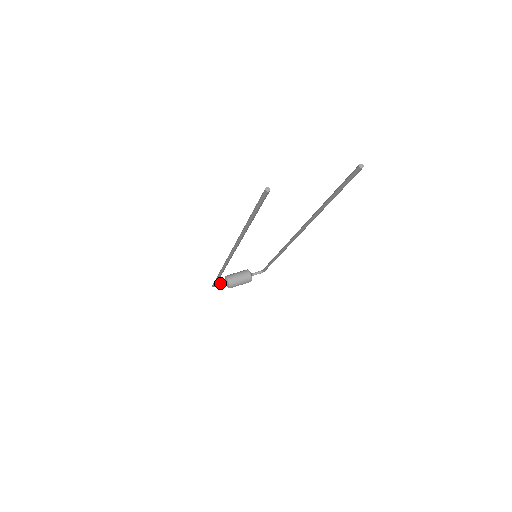
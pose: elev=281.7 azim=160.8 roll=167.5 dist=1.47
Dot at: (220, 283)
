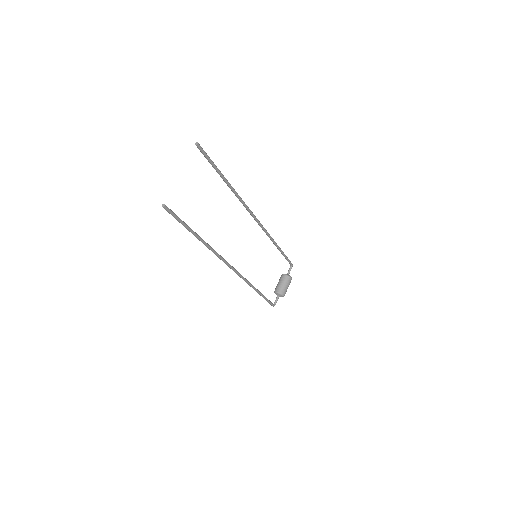
Dot at: (275, 300)
